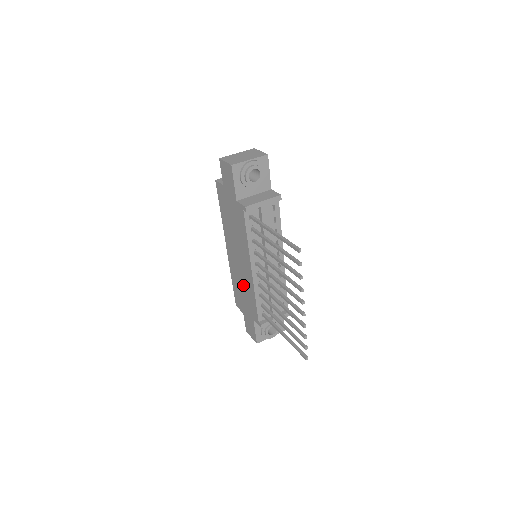
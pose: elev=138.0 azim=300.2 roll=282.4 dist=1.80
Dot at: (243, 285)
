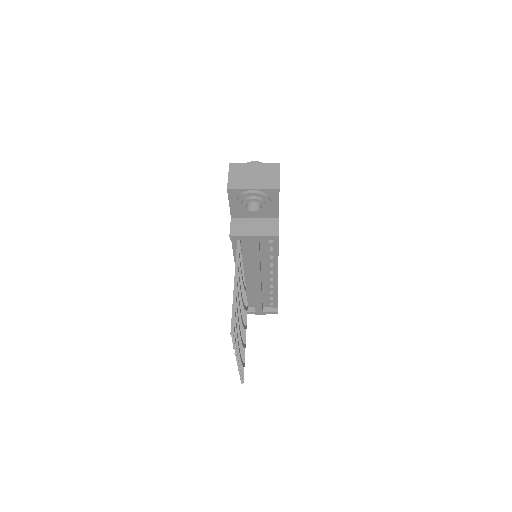
Dot at: occluded
